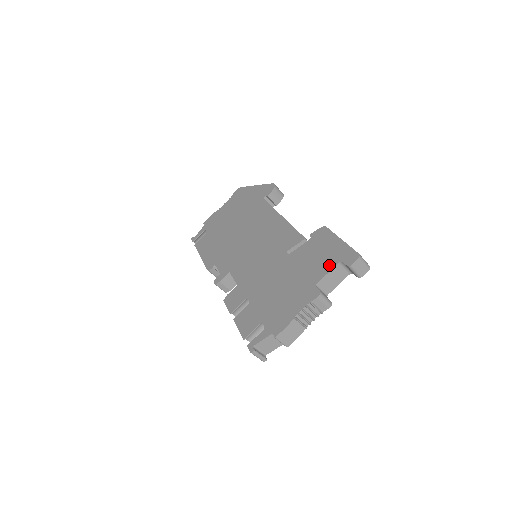
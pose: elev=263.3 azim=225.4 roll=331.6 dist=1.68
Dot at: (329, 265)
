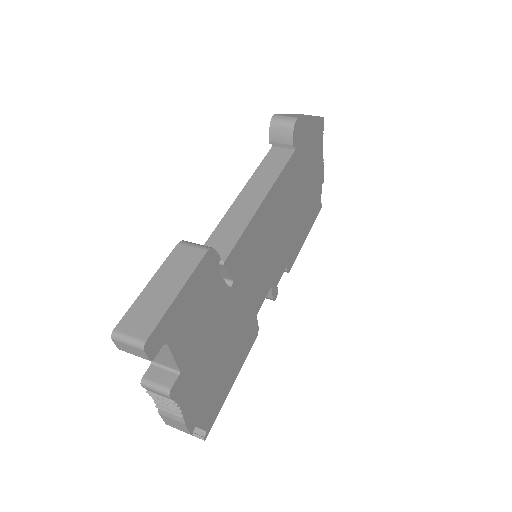
Dot at: occluded
